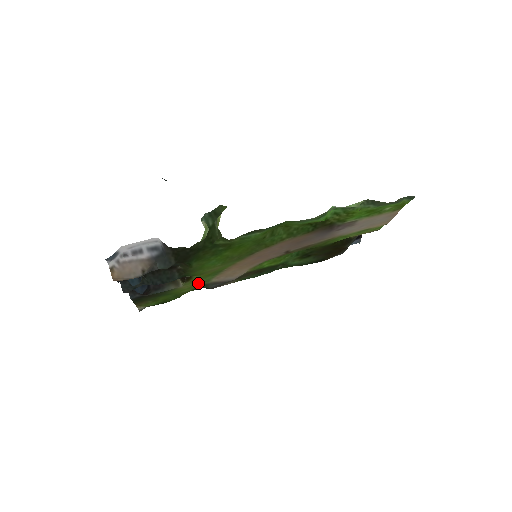
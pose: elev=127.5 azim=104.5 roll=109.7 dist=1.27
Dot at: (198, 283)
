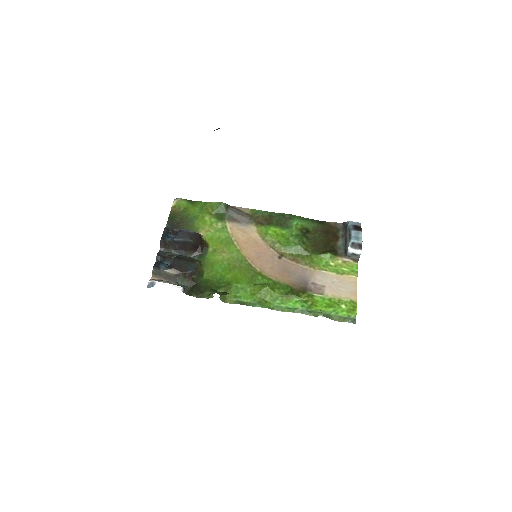
Dot at: (216, 229)
